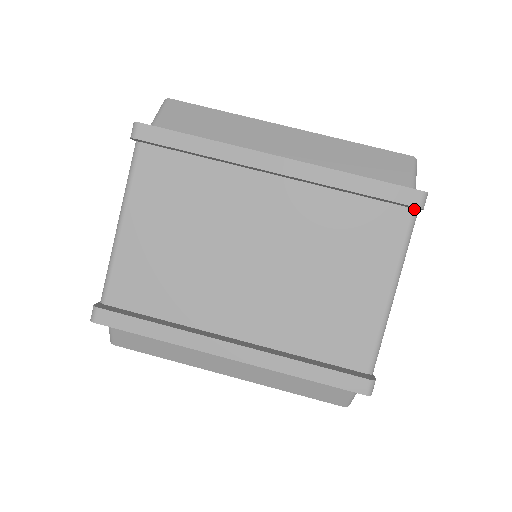
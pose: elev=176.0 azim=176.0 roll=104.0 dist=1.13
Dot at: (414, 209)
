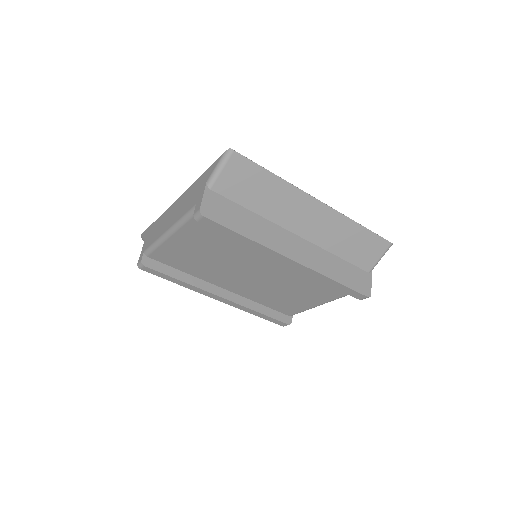
Dot at: occluded
